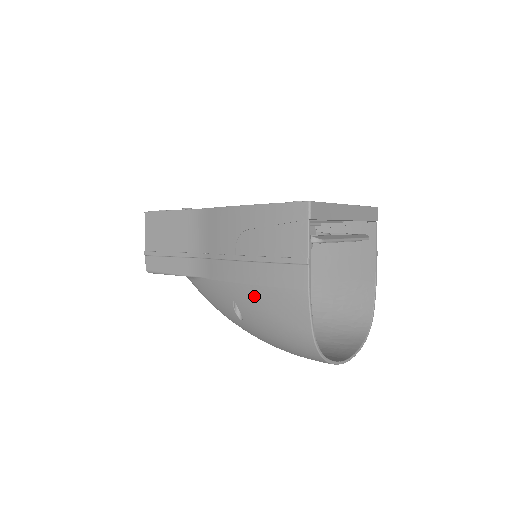
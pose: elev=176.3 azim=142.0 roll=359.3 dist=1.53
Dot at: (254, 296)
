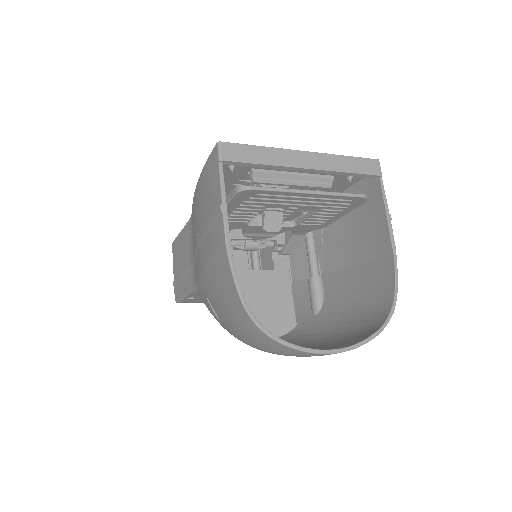
Dot at: (207, 279)
